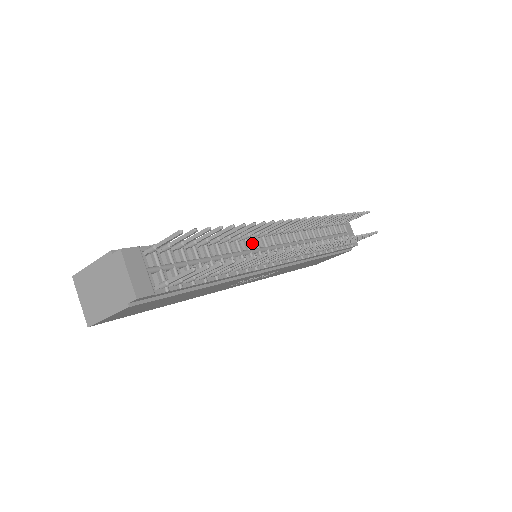
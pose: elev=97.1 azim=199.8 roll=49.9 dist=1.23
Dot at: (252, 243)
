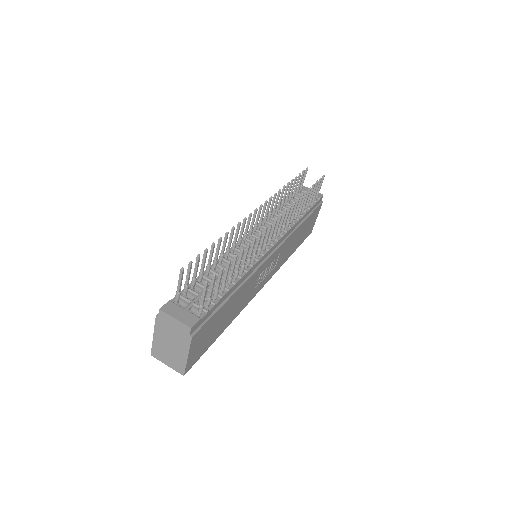
Dot at: occluded
